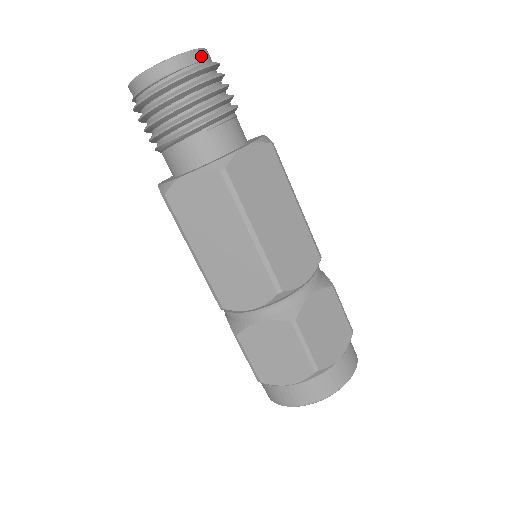
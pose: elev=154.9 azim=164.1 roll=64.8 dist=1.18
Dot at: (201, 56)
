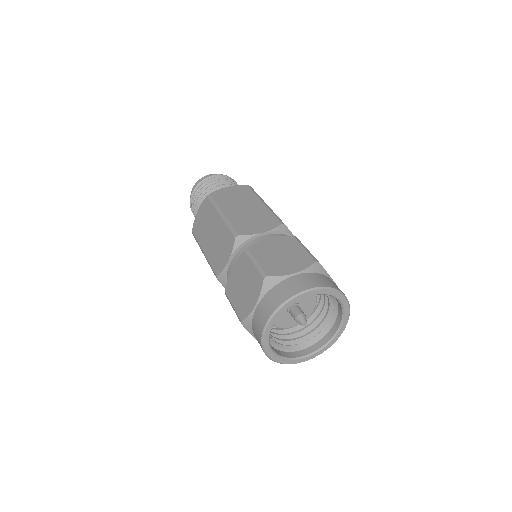
Dot at: occluded
